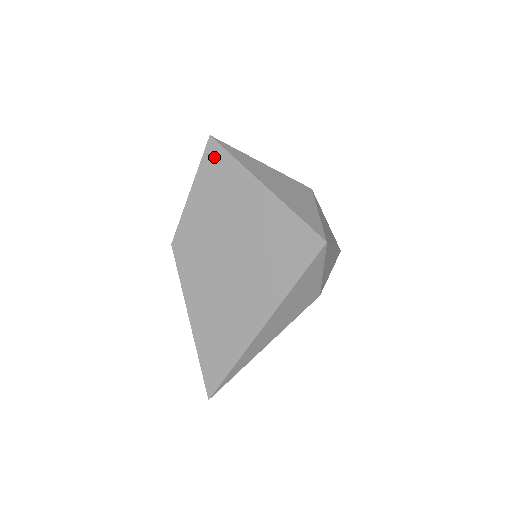
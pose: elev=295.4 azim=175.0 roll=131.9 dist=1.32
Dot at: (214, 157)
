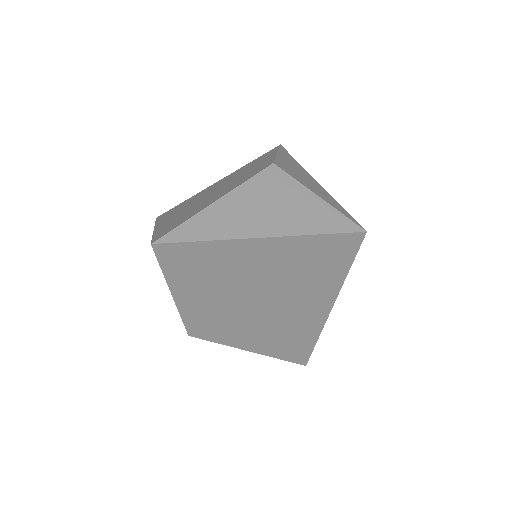
Dot at: (178, 257)
